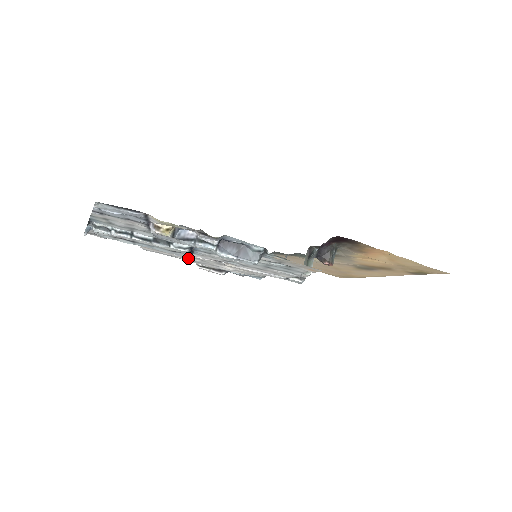
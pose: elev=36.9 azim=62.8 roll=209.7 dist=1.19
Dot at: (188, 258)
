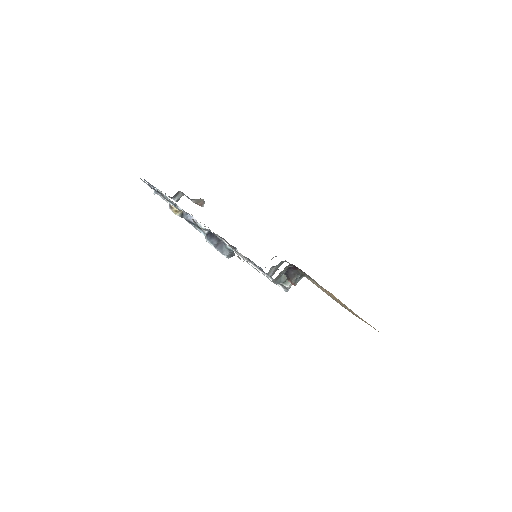
Dot at: occluded
